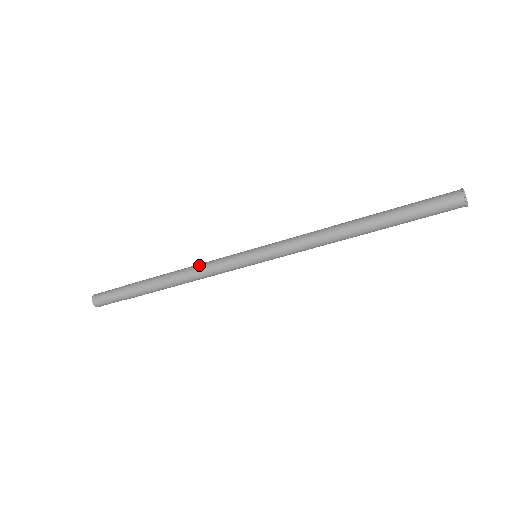
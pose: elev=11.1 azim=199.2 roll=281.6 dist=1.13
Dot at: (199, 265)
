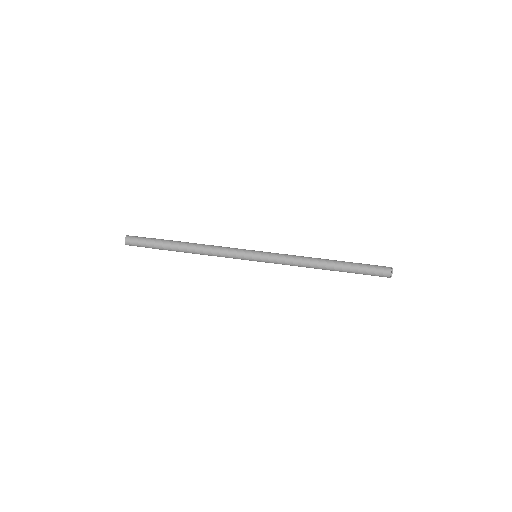
Dot at: (216, 247)
